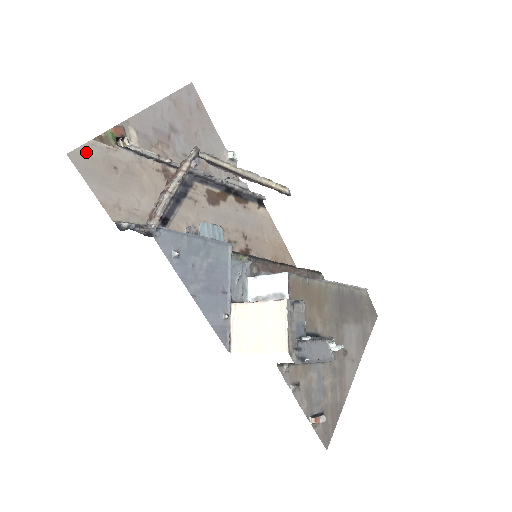
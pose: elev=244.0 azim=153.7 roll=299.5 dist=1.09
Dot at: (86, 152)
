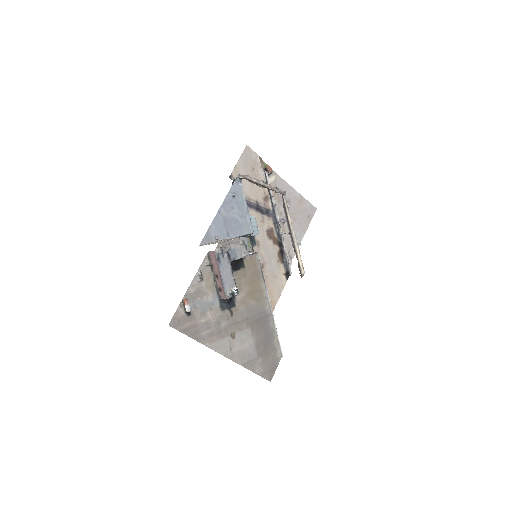
Dot at: (252, 154)
